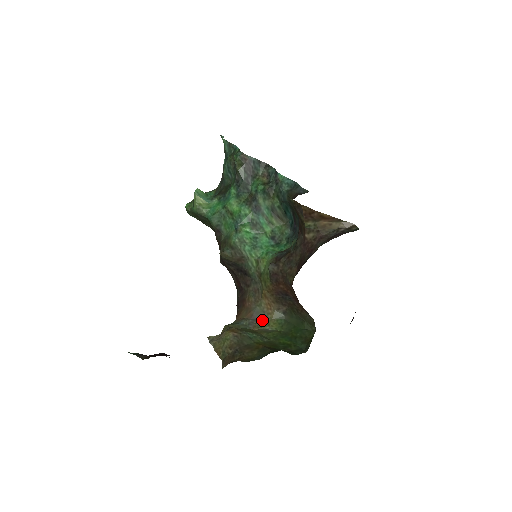
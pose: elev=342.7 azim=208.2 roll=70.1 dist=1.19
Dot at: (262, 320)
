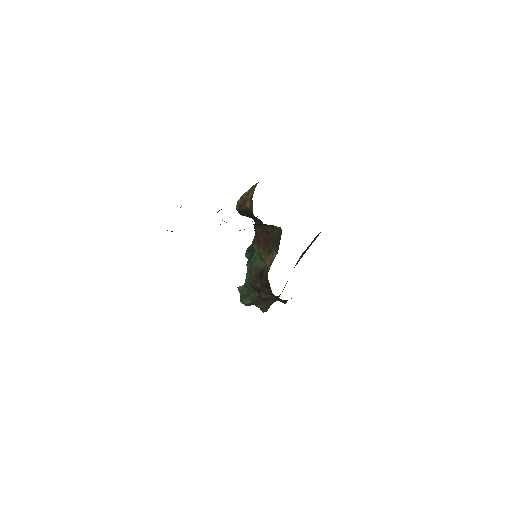
Dot at: occluded
